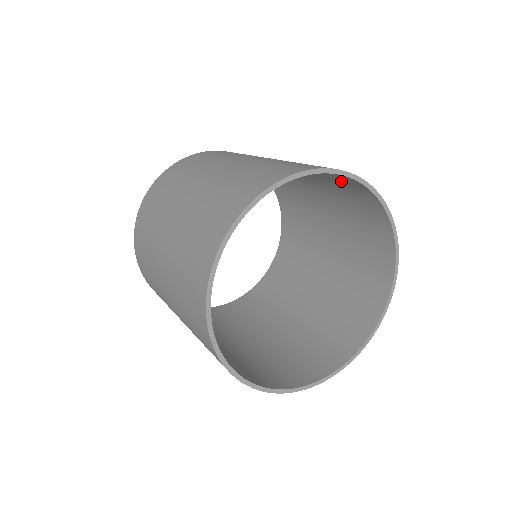
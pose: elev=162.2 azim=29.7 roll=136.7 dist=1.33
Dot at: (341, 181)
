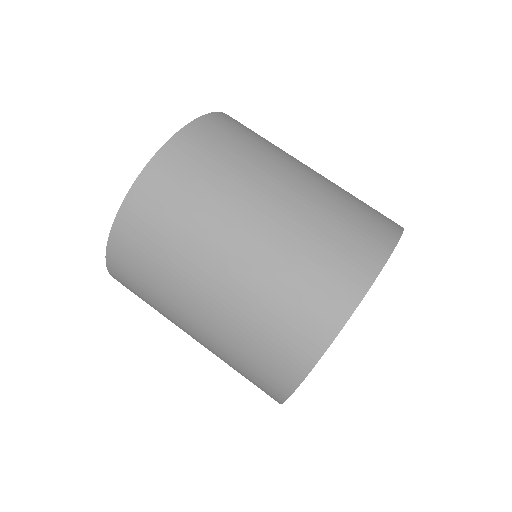
Dot at: (361, 230)
